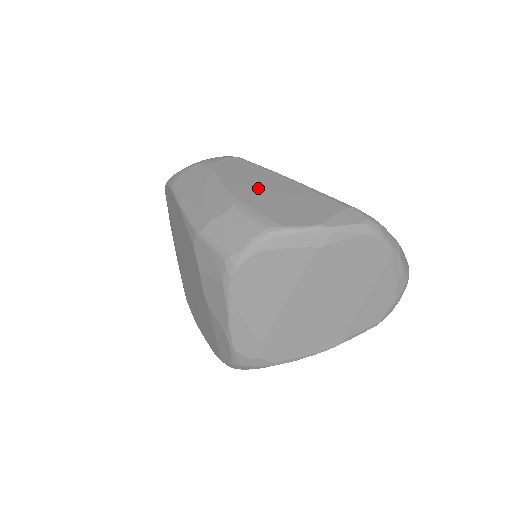
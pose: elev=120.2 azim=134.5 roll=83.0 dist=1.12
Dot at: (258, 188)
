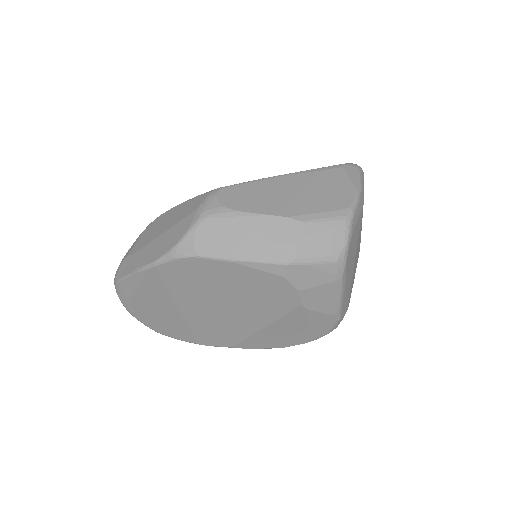
Dot at: (287, 198)
